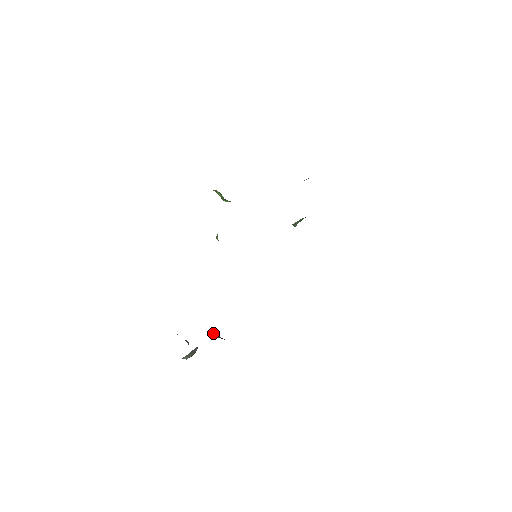
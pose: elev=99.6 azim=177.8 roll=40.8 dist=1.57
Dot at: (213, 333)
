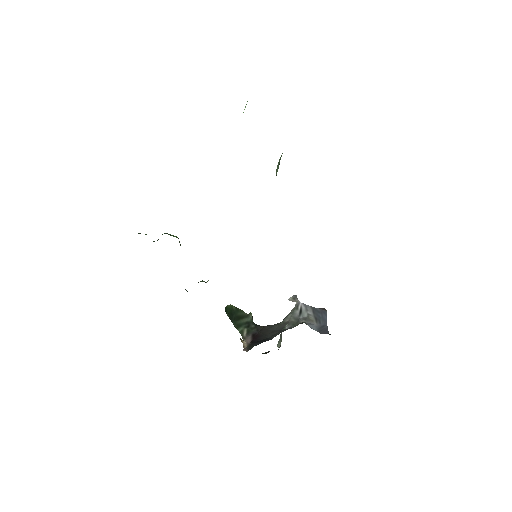
Dot at: (293, 300)
